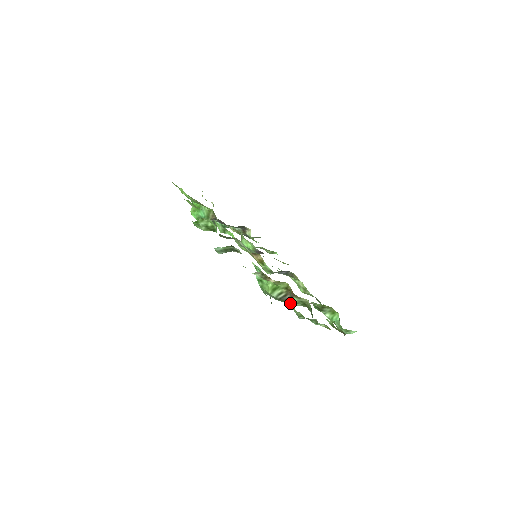
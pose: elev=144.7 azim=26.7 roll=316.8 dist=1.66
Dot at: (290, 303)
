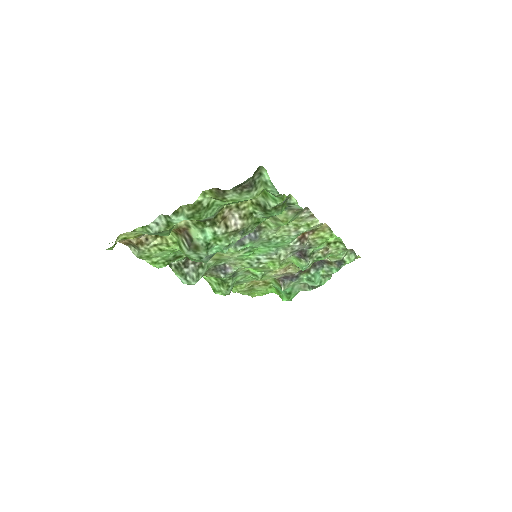
Dot at: occluded
